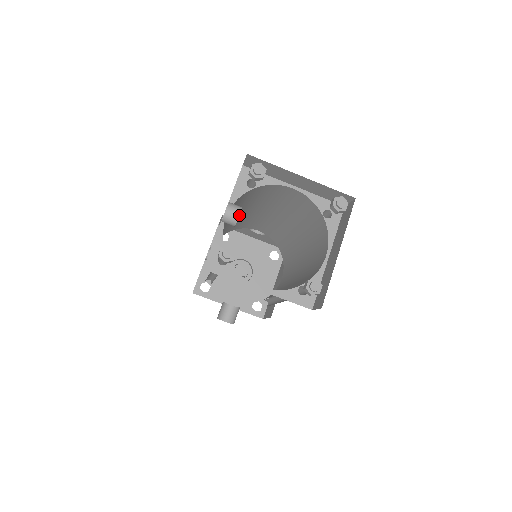
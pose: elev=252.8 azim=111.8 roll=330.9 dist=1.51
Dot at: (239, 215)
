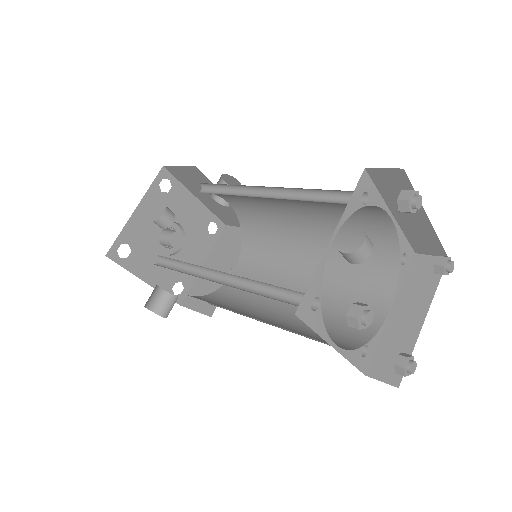
Dot at: occluded
